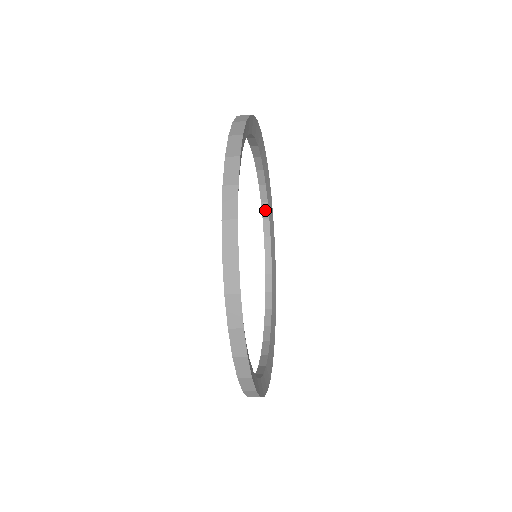
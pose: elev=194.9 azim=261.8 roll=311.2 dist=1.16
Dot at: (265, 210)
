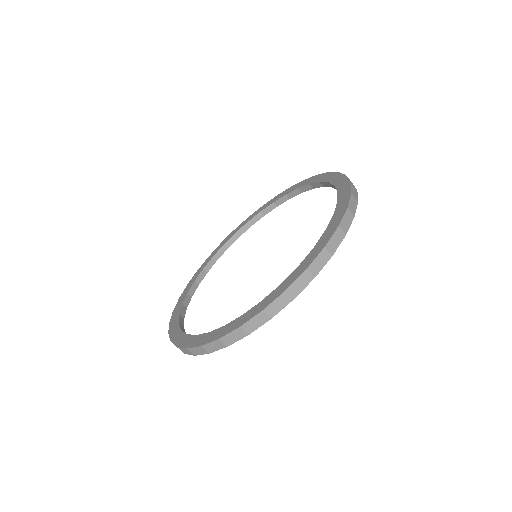
Dot at: (210, 264)
